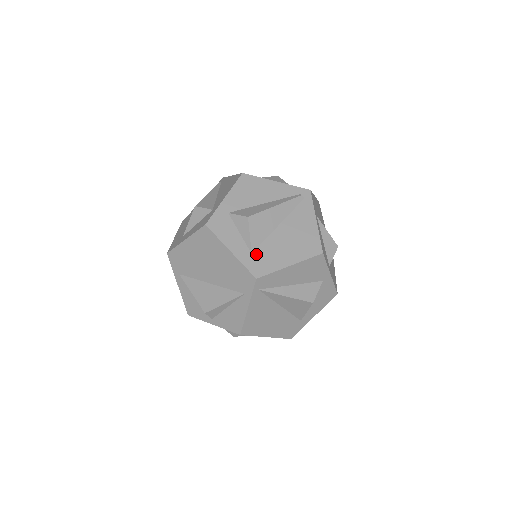
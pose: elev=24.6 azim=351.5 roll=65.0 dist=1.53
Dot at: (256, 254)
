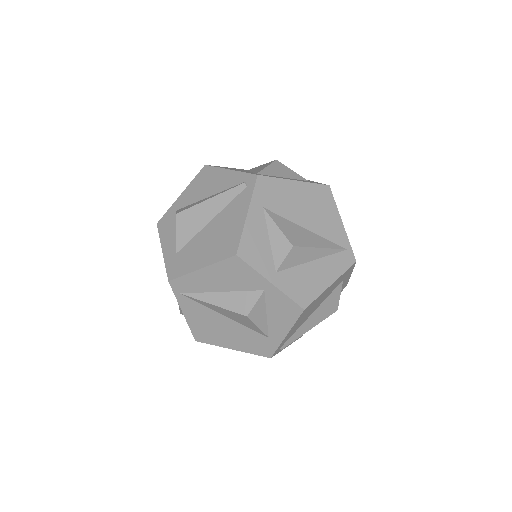
Dot at: (179, 254)
